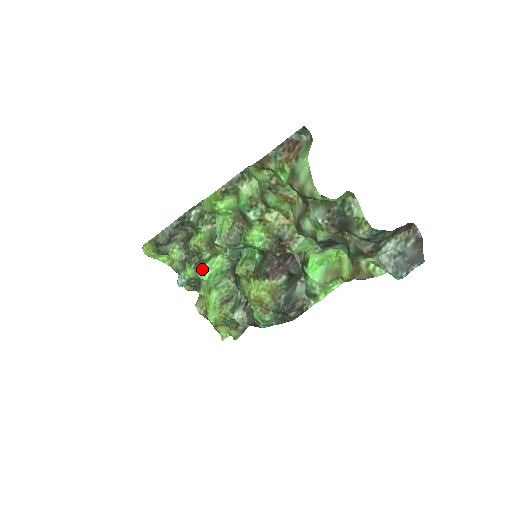
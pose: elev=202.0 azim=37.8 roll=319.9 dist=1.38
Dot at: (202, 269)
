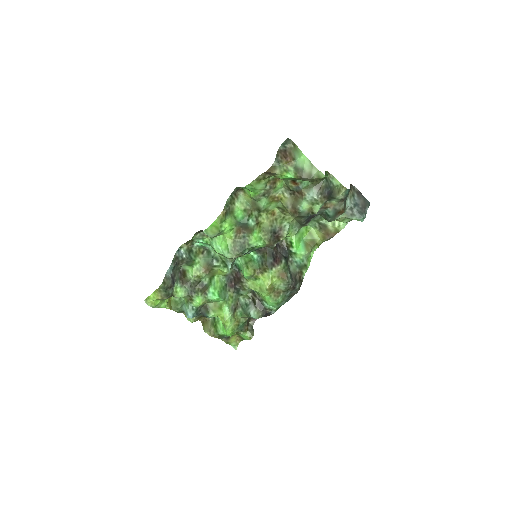
Dot at: (210, 292)
